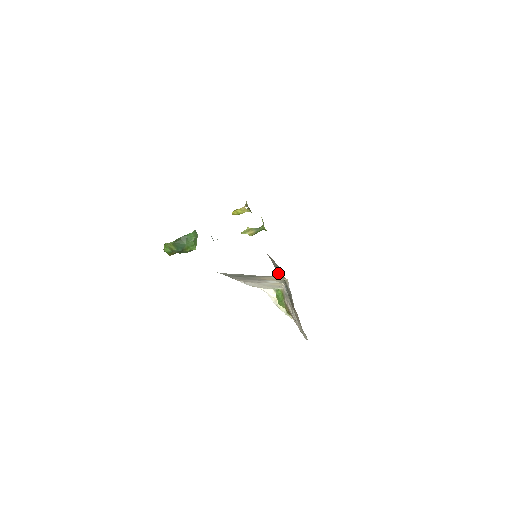
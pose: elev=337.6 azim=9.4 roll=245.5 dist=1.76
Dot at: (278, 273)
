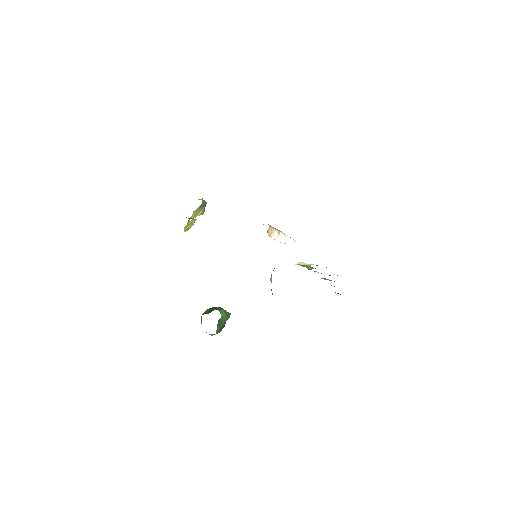
Dot at: occluded
